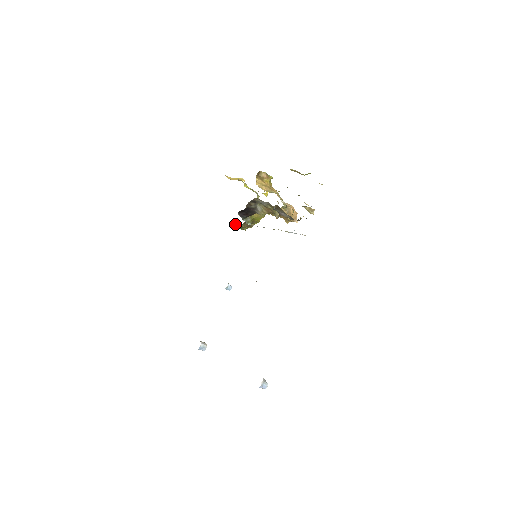
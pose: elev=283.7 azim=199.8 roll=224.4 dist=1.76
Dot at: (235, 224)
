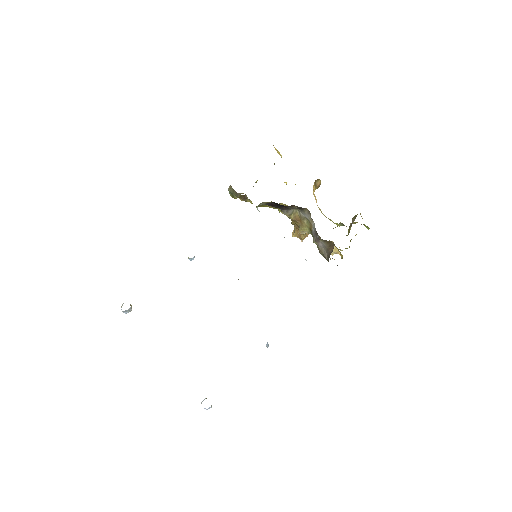
Dot at: (230, 186)
